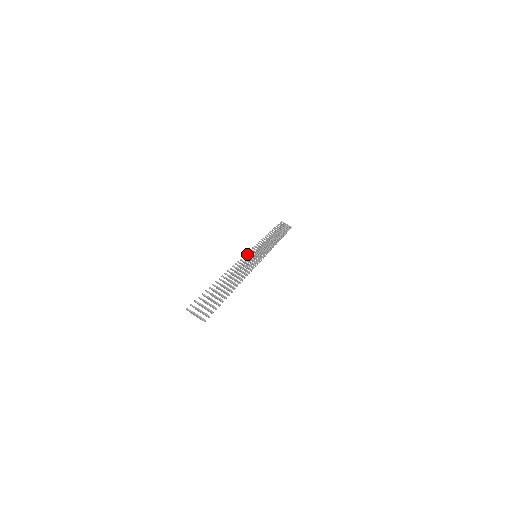
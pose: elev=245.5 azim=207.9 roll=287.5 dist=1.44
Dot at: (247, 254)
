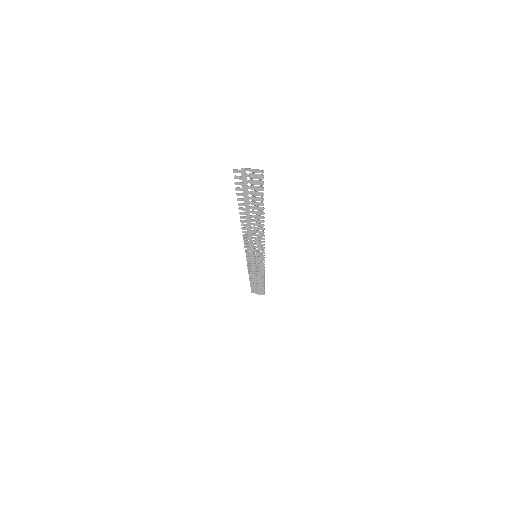
Dot at: (246, 253)
